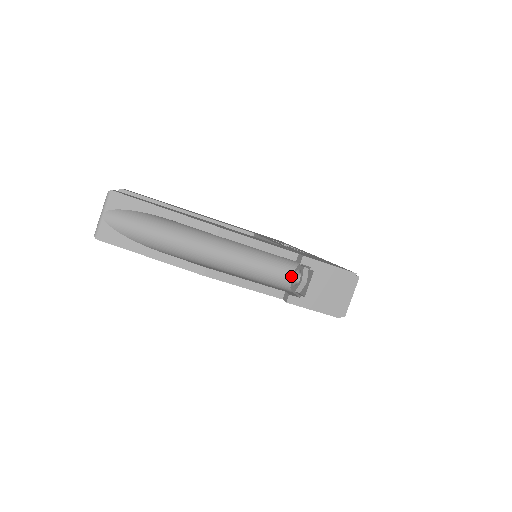
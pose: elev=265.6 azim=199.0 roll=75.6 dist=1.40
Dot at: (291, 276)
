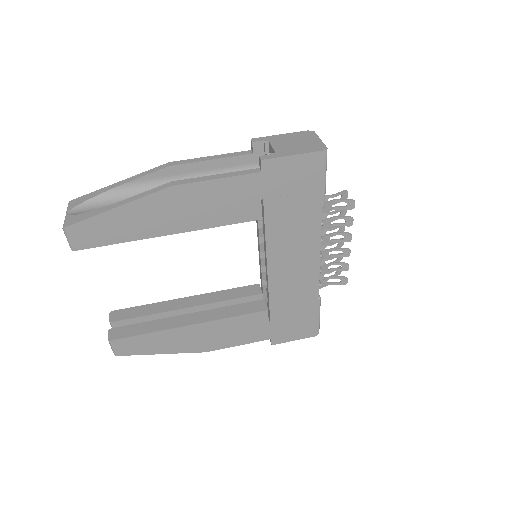
Dot at: occluded
